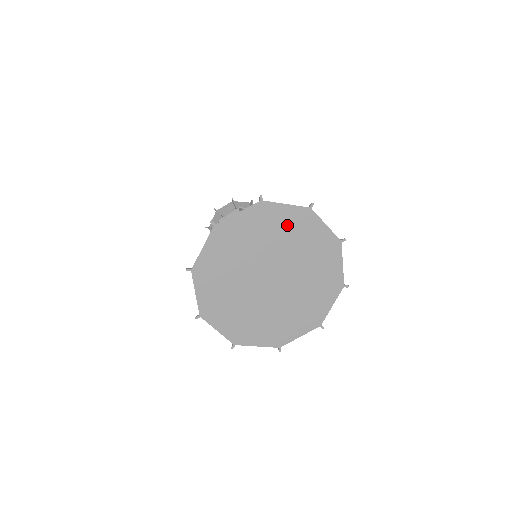
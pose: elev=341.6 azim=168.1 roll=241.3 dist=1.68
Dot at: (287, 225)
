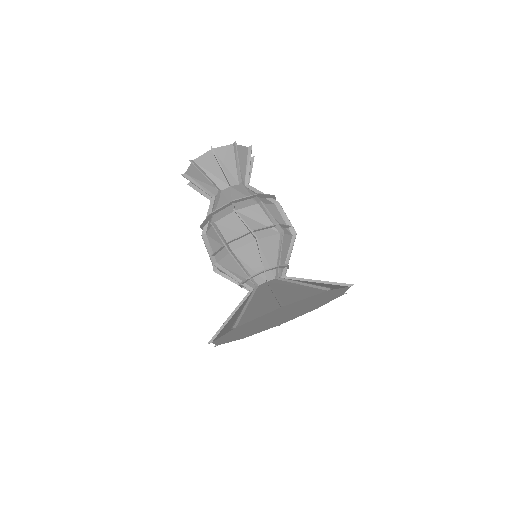
Dot at: occluded
